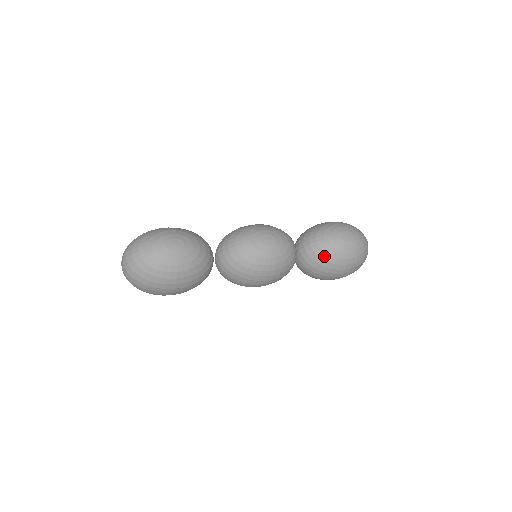
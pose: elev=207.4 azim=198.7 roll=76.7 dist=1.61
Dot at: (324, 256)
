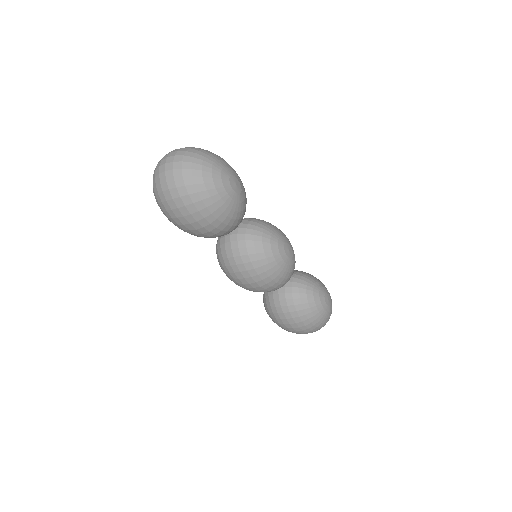
Dot at: (304, 301)
